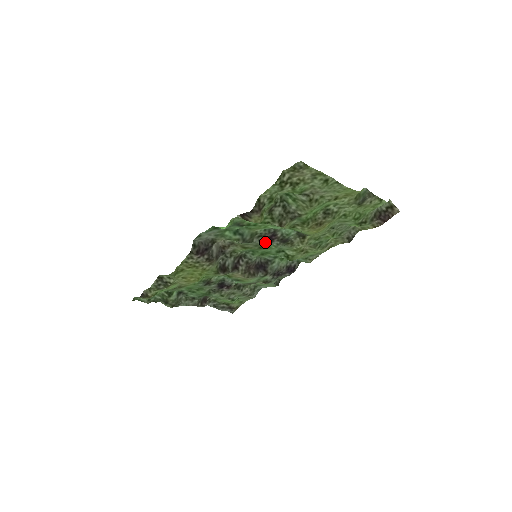
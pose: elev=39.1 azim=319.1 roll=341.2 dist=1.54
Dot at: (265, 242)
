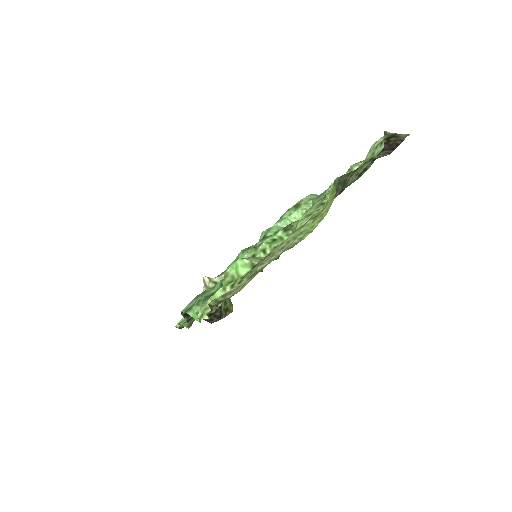
Dot at: occluded
